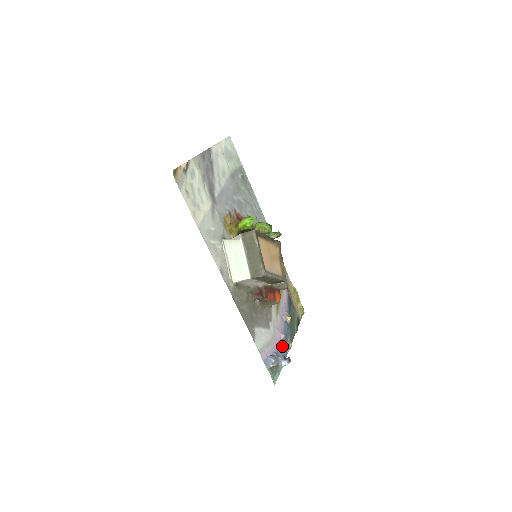
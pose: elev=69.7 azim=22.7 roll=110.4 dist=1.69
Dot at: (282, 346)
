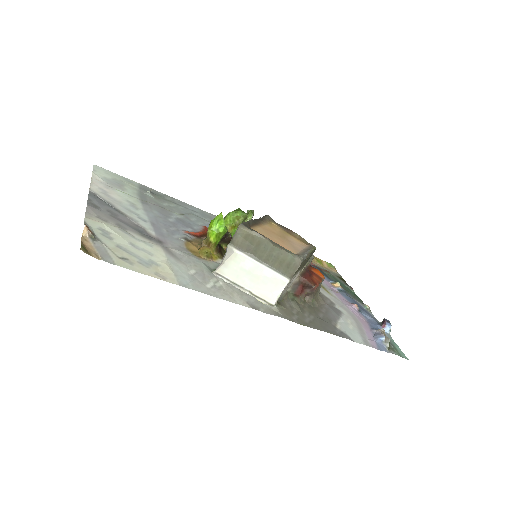
Dot at: (365, 316)
